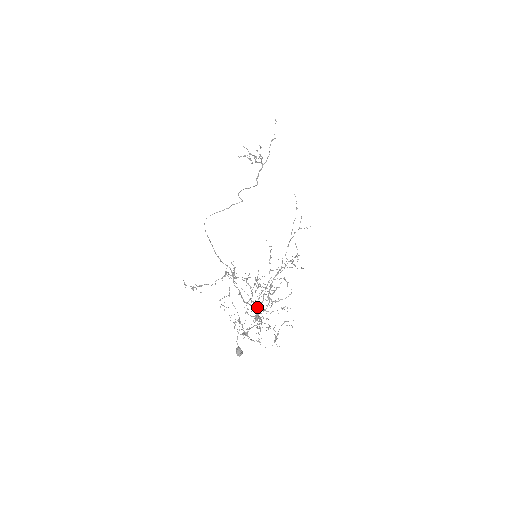
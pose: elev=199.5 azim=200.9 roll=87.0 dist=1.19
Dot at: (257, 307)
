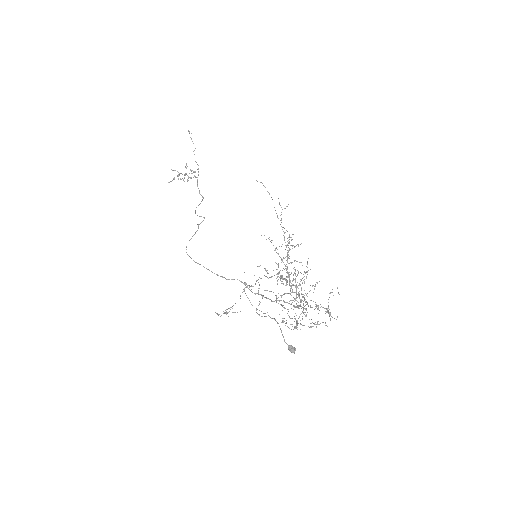
Dot at: (298, 295)
